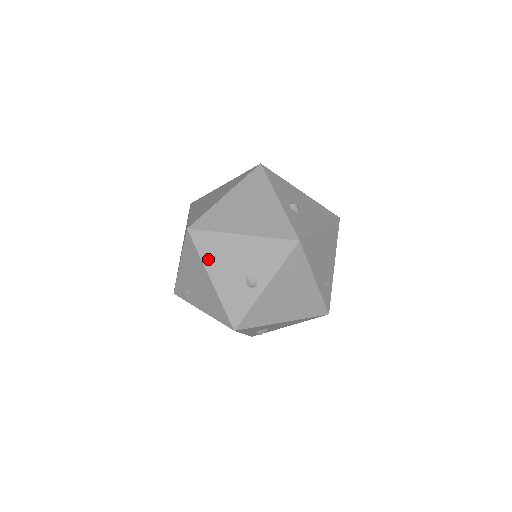
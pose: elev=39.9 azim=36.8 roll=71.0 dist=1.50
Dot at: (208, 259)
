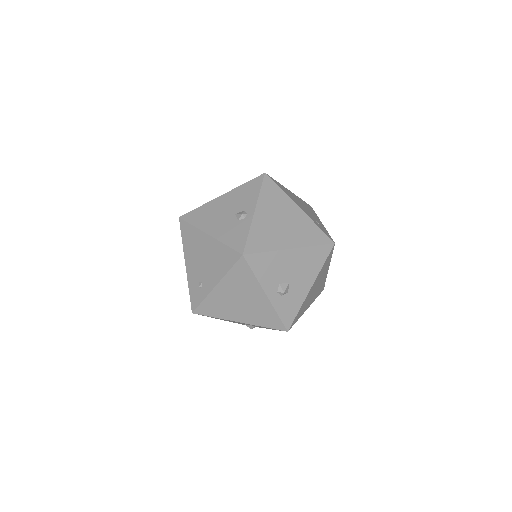
Dot at: (201, 224)
